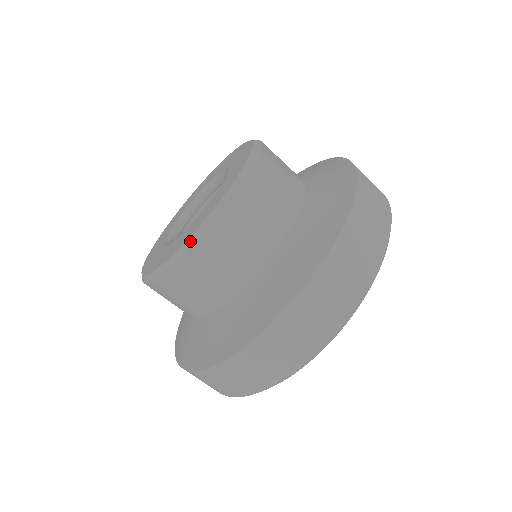
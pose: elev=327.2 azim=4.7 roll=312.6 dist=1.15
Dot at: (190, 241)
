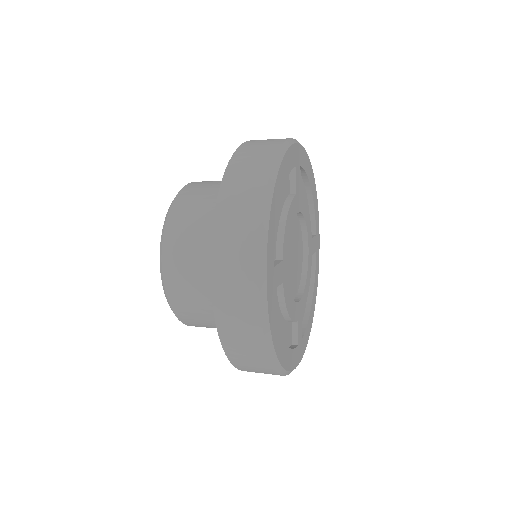
Dot at: (160, 253)
